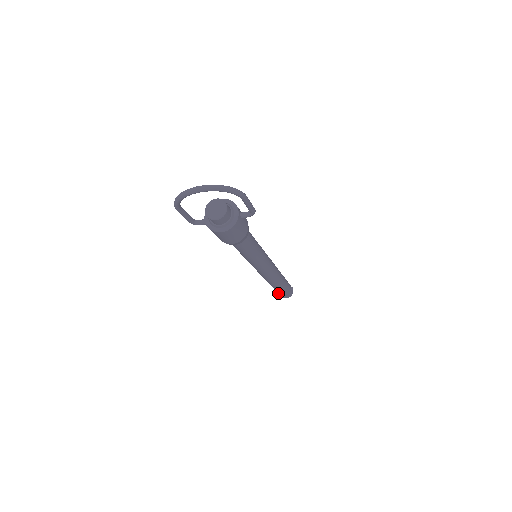
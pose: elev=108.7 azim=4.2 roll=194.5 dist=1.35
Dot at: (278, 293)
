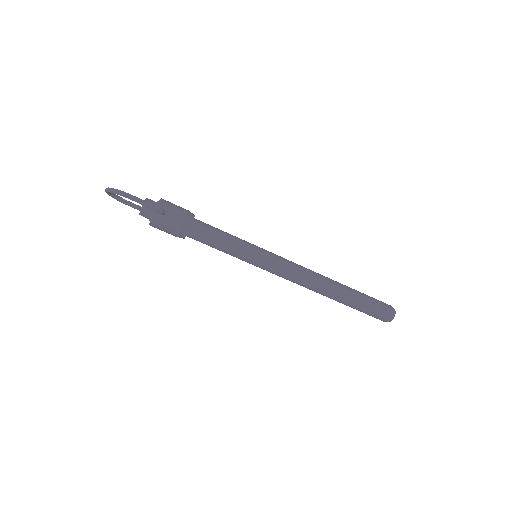
Dot at: occluded
